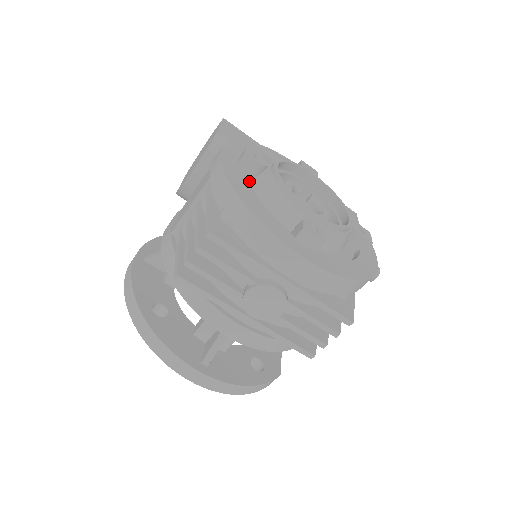
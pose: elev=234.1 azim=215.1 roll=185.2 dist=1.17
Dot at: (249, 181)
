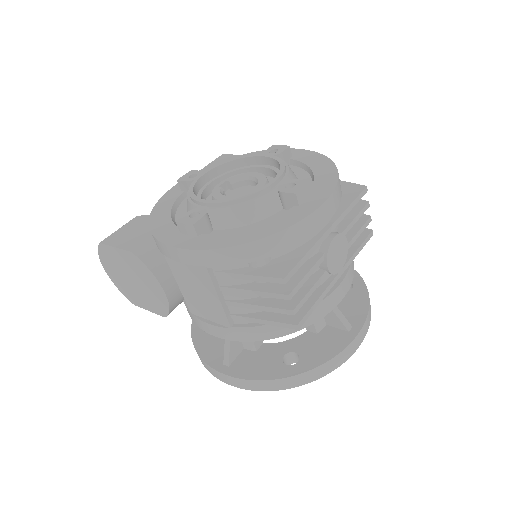
Dot at: (215, 232)
